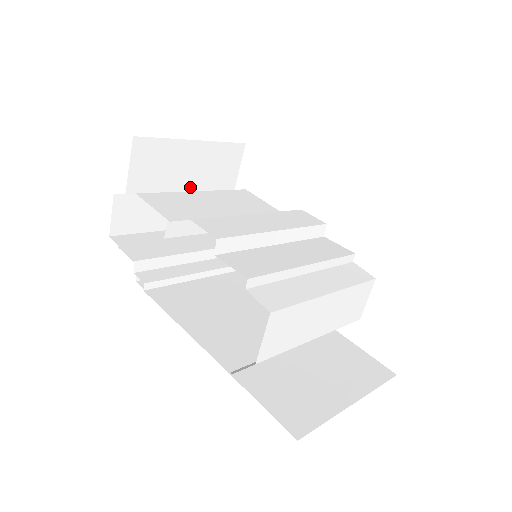
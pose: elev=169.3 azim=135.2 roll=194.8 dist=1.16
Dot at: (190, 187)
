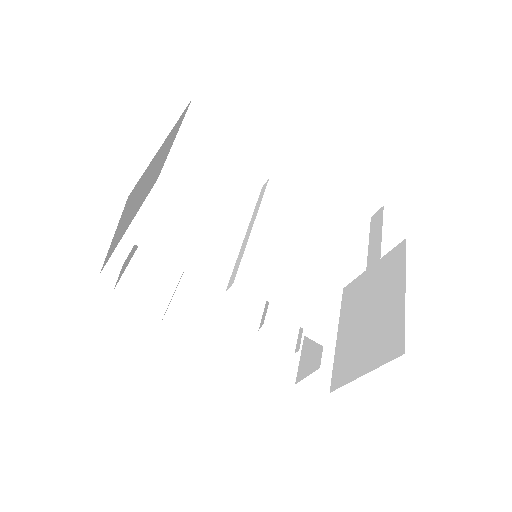
Dot at: (150, 178)
